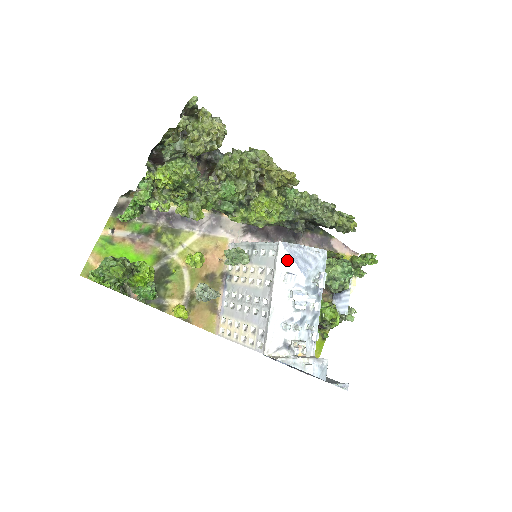
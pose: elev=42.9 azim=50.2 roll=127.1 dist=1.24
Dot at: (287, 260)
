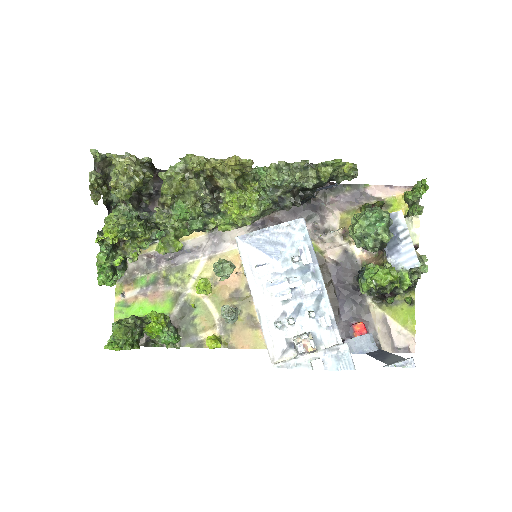
Dot at: (251, 253)
